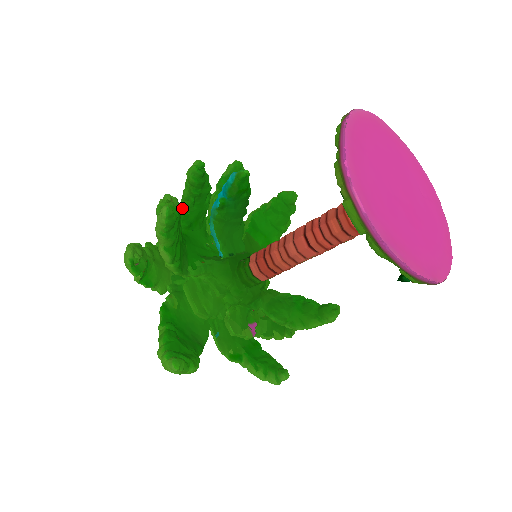
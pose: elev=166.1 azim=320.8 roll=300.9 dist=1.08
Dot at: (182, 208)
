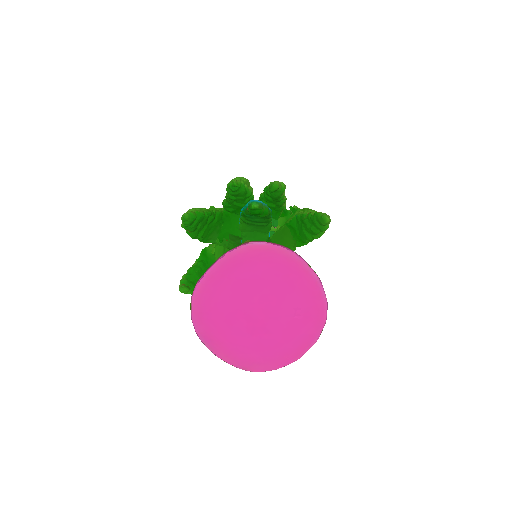
Dot at: (226, 201)
